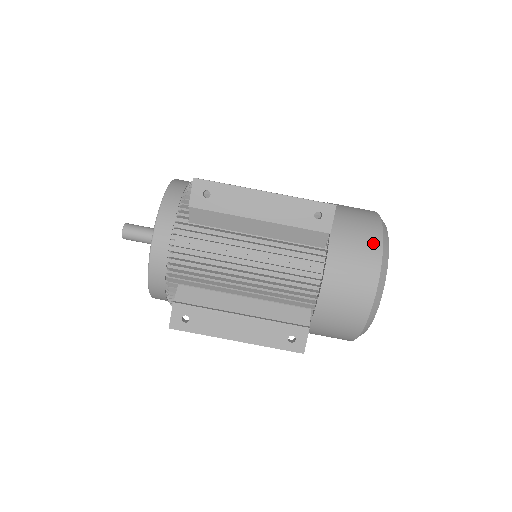
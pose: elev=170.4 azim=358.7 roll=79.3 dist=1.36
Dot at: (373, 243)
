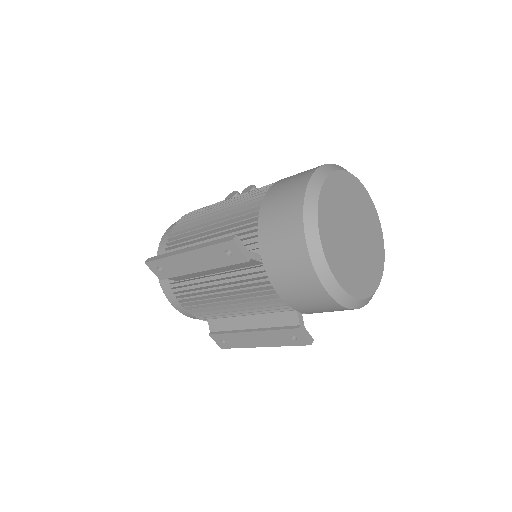
Dot at: (296, 243)
